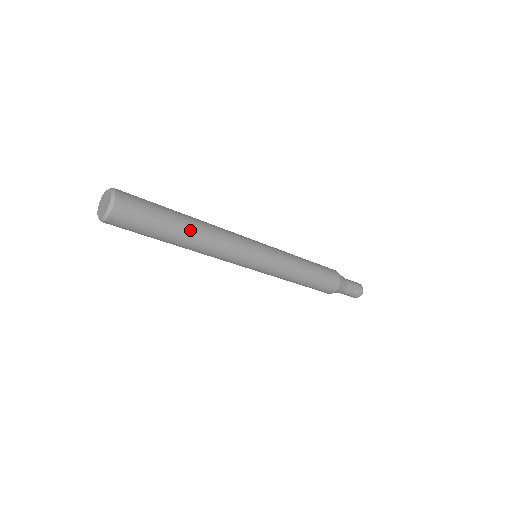
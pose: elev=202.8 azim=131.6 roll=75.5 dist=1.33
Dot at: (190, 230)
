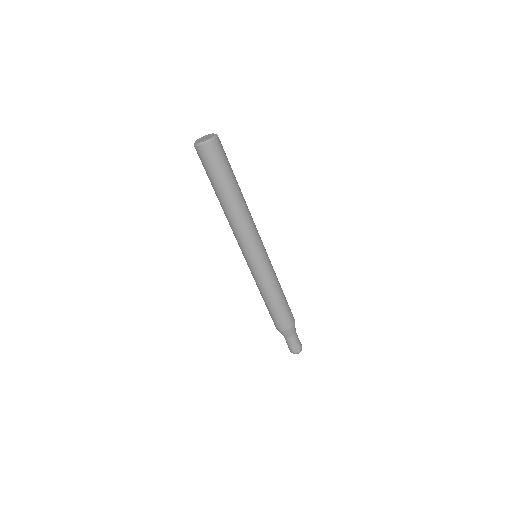
Dot at: (241, 192)
